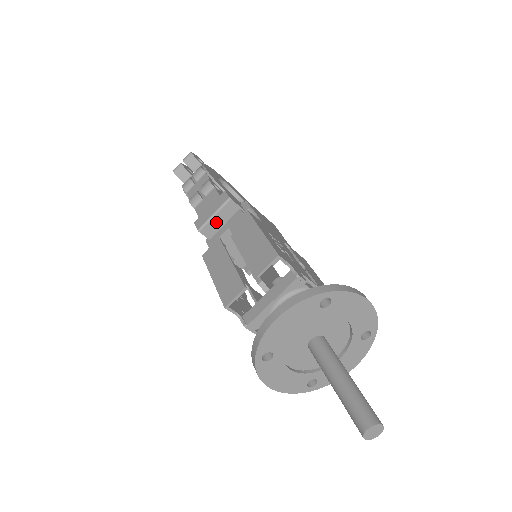
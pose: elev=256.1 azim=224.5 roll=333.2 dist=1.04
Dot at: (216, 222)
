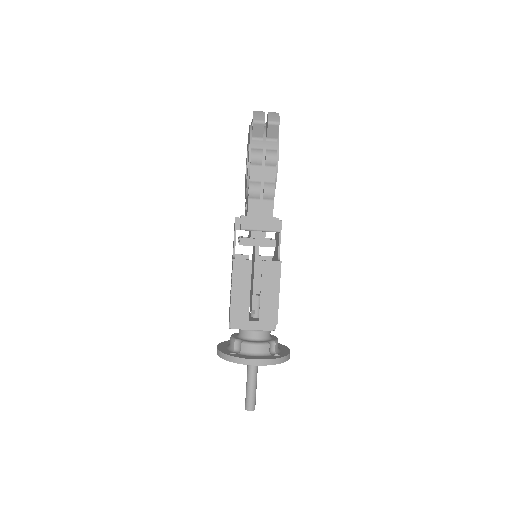
Dot at: occluded
